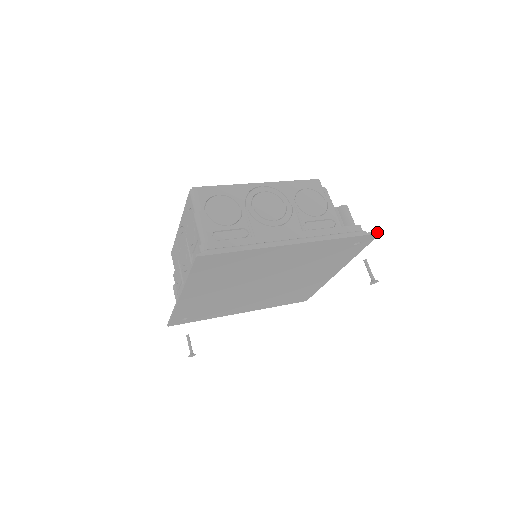
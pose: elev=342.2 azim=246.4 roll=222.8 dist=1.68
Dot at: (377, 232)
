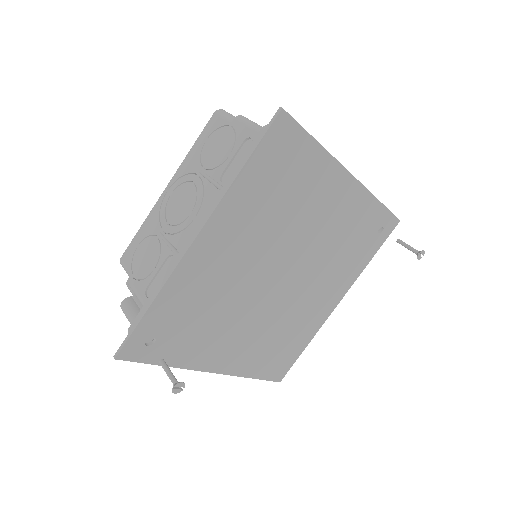
Dot at: (397, 218)
